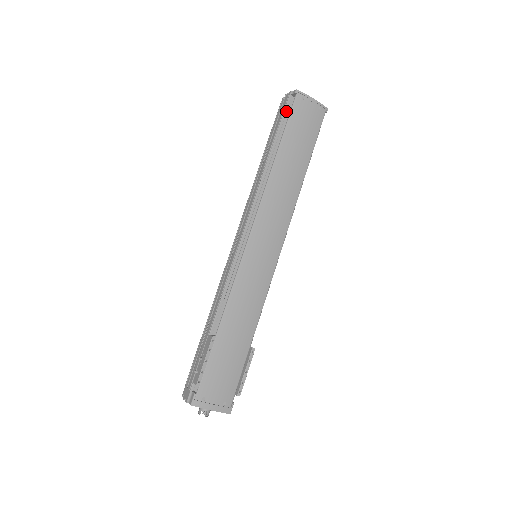
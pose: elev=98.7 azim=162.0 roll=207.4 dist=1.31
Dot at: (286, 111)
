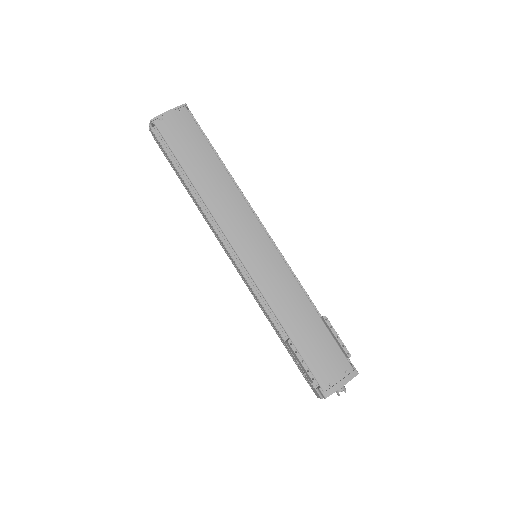
Dot at: (161, 142)
